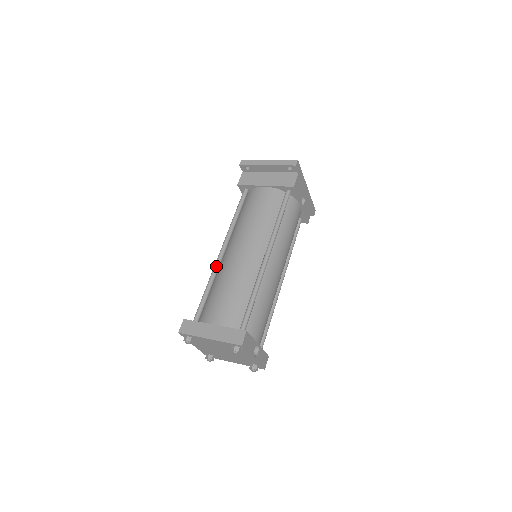
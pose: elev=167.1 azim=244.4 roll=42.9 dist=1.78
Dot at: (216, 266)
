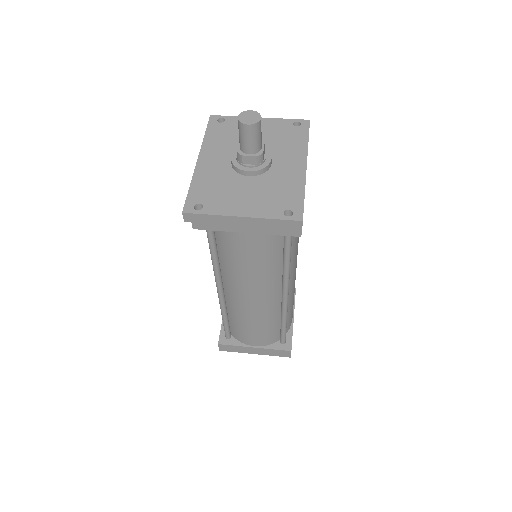
Dot at: (223, 305)
